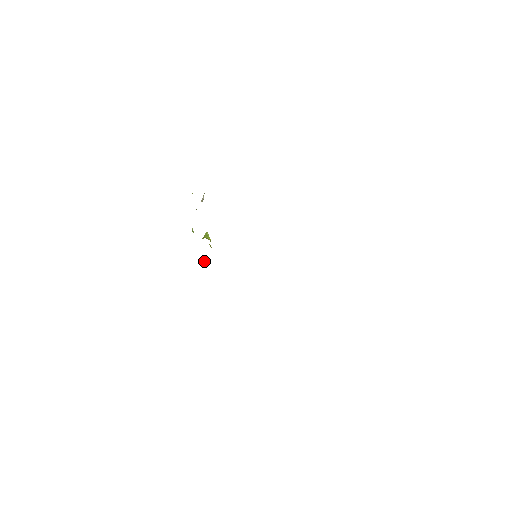
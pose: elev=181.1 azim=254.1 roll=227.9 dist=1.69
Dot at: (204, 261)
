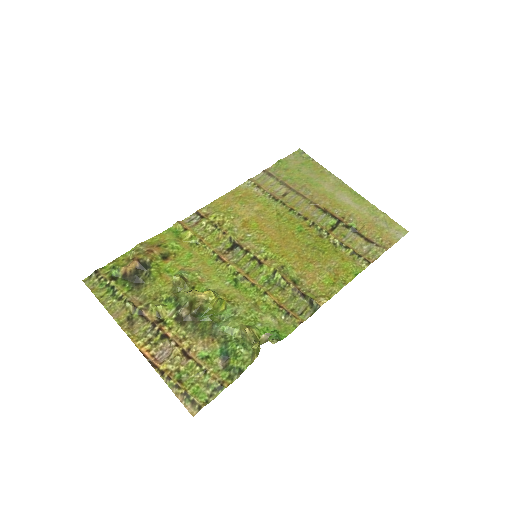
Dot at: (176, 282)
